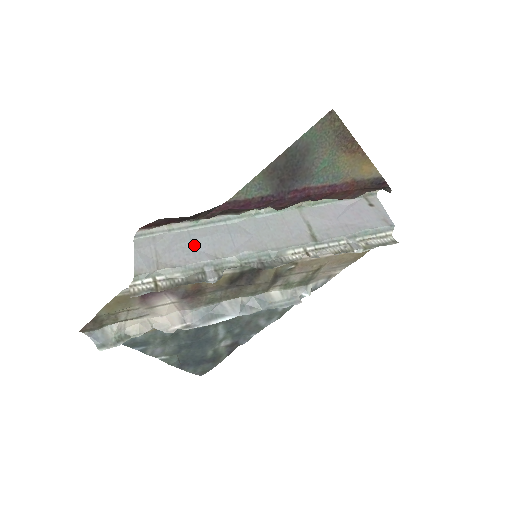
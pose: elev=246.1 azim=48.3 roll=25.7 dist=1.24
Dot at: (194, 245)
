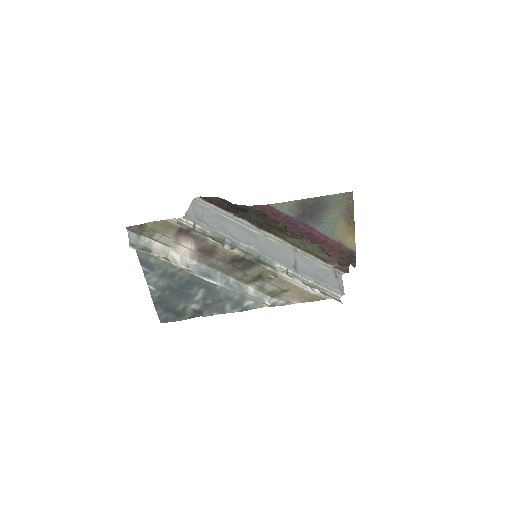
Dot at: (226, 225)
